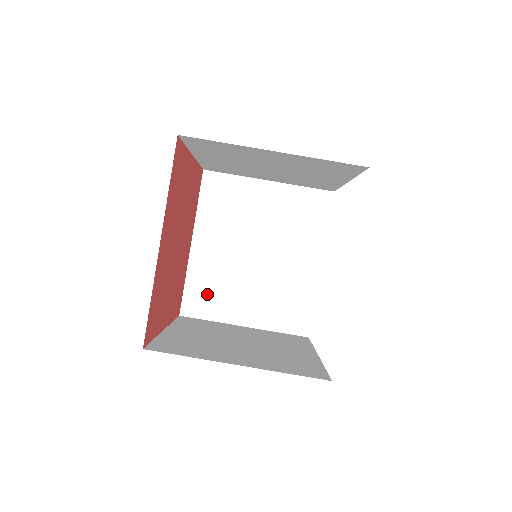
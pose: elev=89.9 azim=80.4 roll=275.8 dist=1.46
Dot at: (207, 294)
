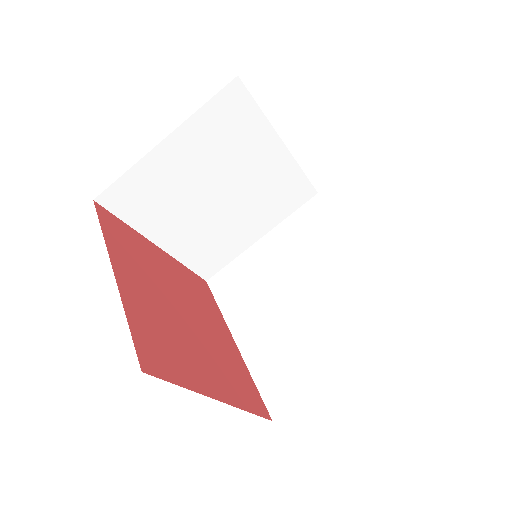
Dot at: (283, 373)
